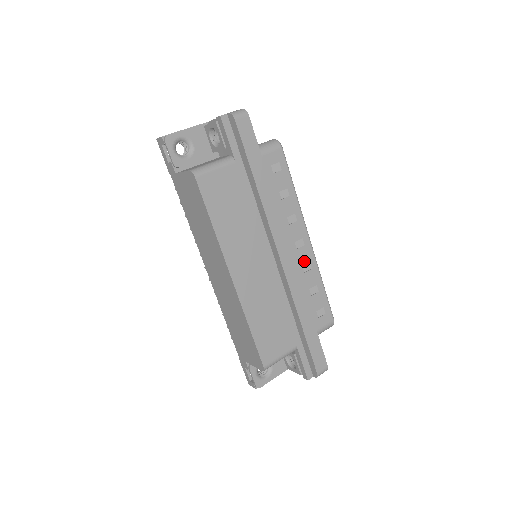
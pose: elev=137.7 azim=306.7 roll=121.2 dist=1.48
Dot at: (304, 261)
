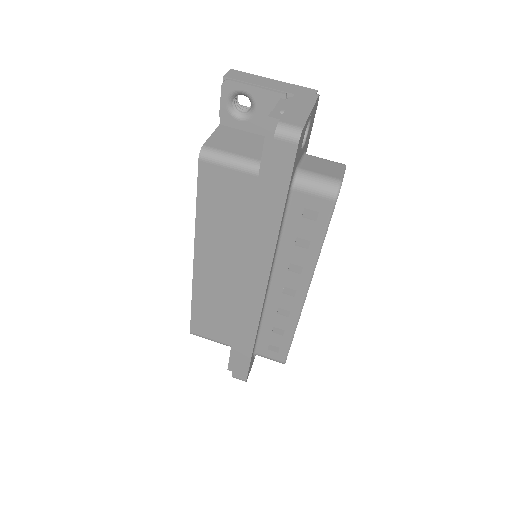
Dot at: (284, 306)
